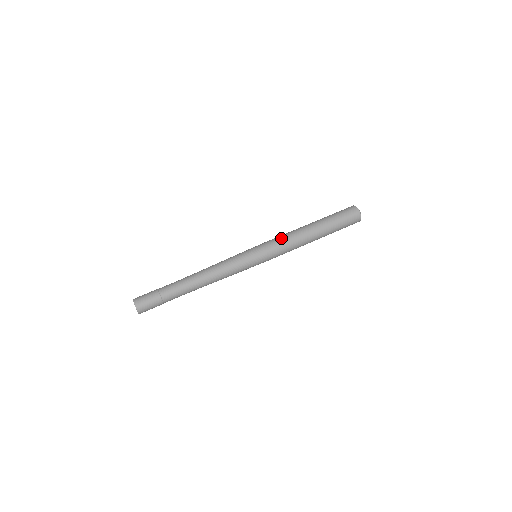
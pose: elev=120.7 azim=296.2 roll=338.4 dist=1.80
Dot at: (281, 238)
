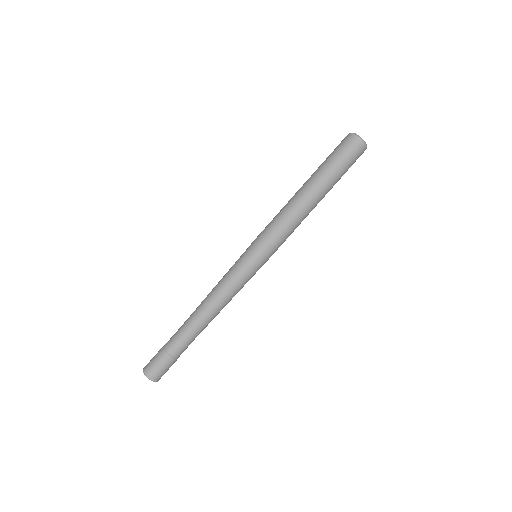
Dot at: (275, 222)
